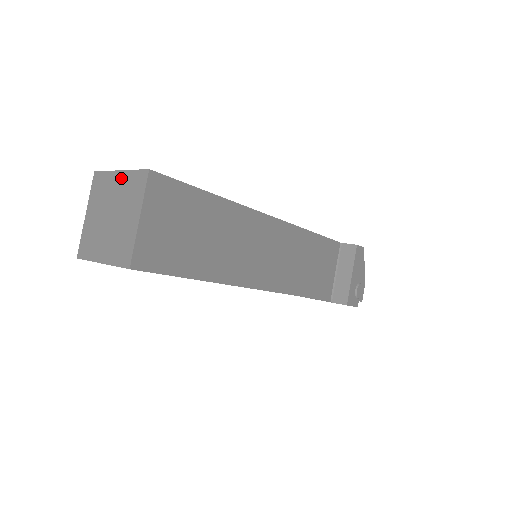
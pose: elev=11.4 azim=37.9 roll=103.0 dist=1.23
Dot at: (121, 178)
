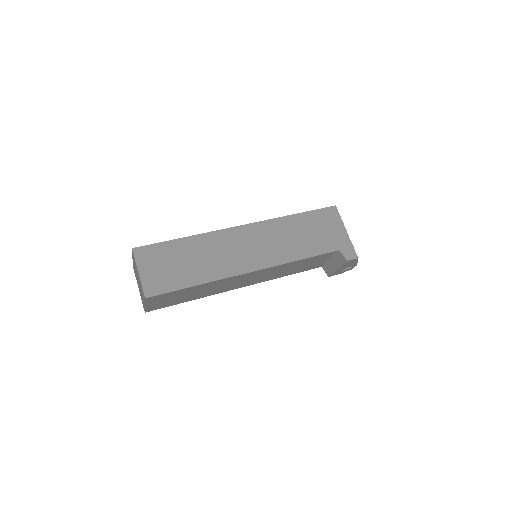
Dot at: (139, 277)
